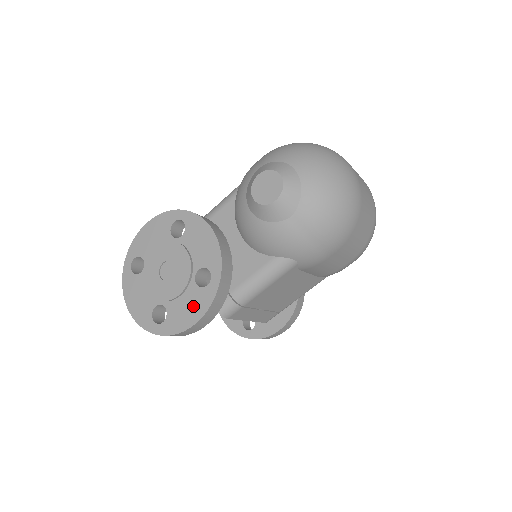
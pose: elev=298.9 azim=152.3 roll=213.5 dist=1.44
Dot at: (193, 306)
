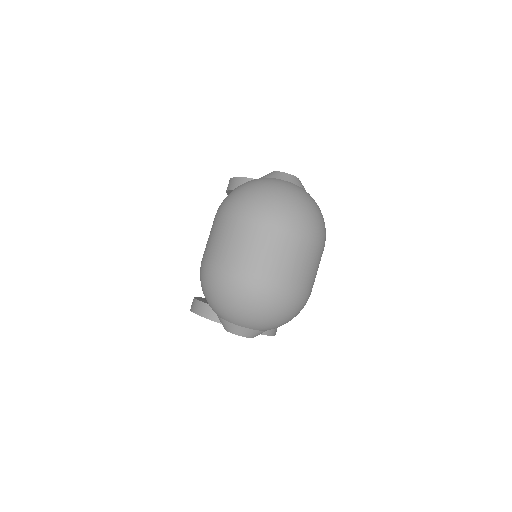
Dot at: occluded
